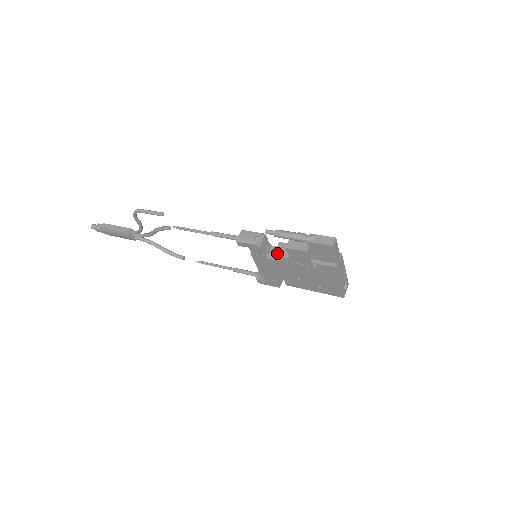
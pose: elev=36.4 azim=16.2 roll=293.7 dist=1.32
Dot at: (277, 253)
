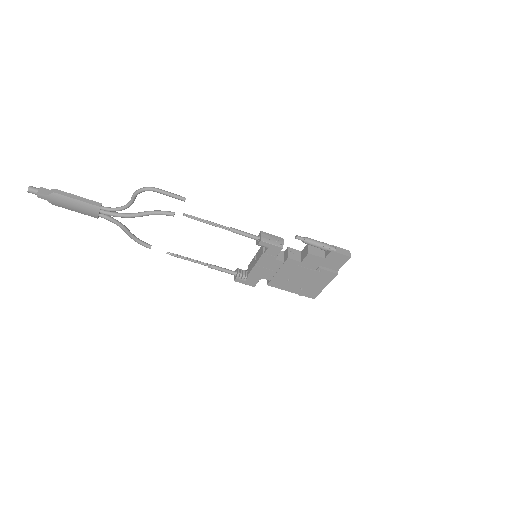
Dot at: (290, 256)
